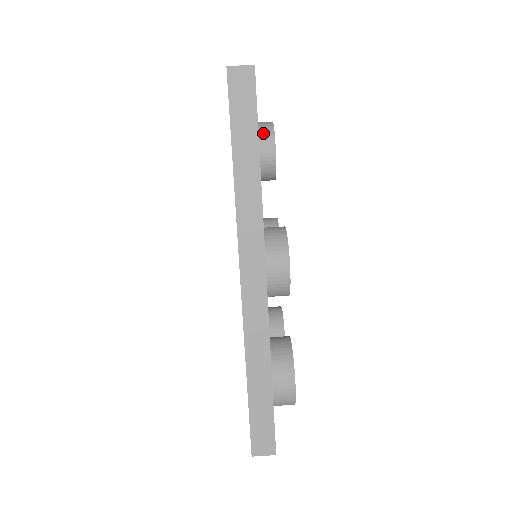
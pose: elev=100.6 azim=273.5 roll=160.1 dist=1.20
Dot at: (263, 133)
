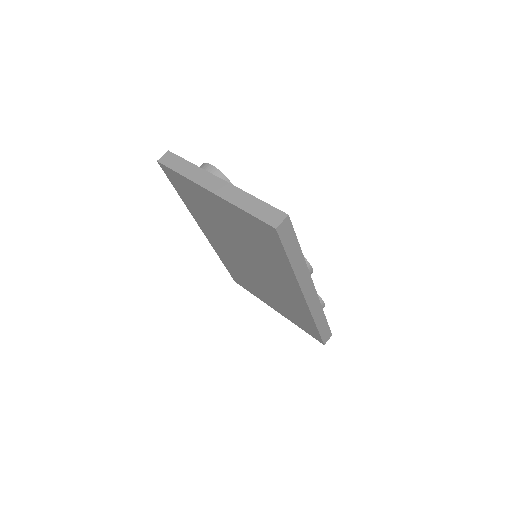
Dot at: occluded
